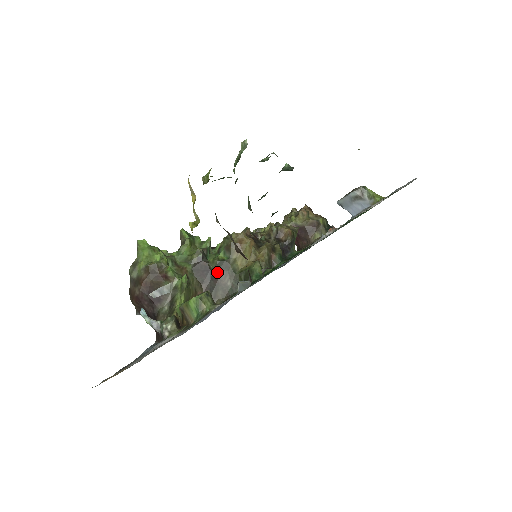
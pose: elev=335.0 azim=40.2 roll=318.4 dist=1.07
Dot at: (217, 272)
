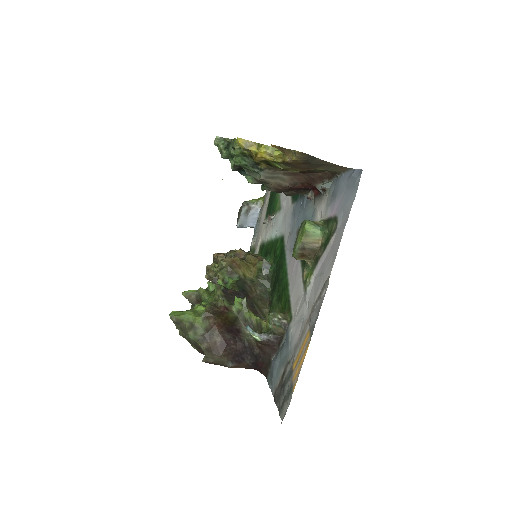
Dot at: (243, 291)
